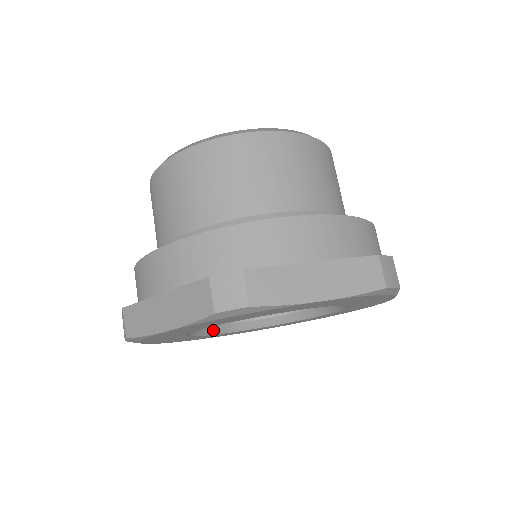
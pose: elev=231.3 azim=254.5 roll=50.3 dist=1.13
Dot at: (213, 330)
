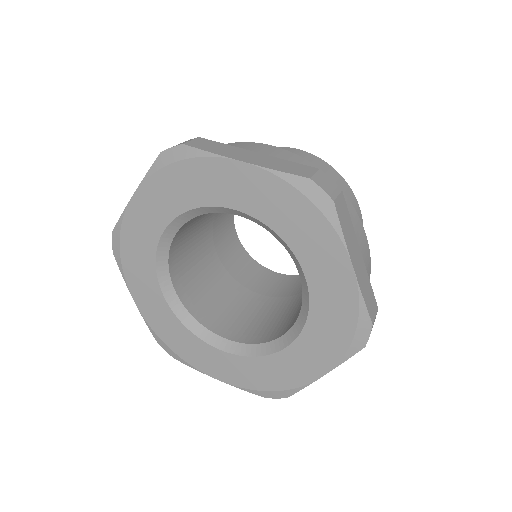
Dot at: (162, 257)
